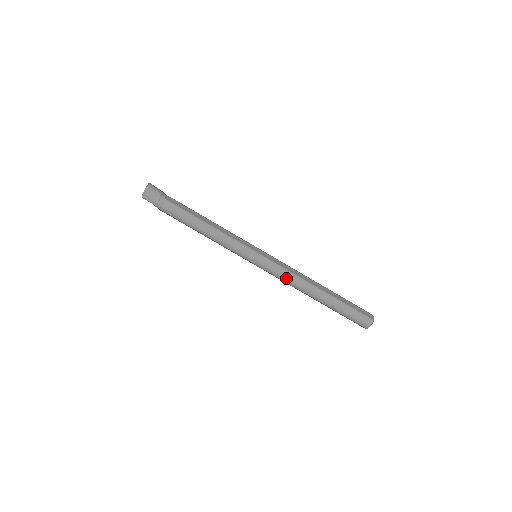
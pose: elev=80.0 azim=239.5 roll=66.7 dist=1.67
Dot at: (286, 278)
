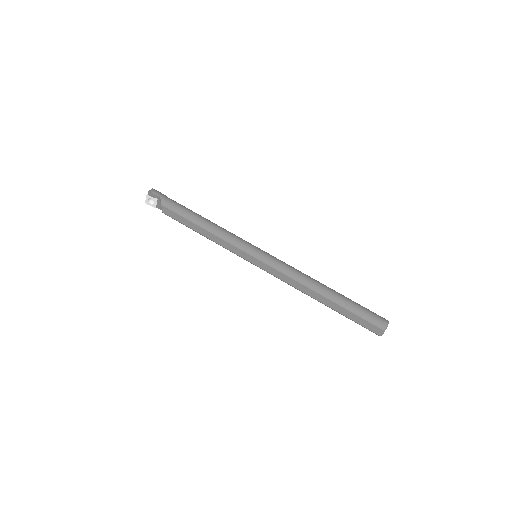
Dot at: (292, 269)
